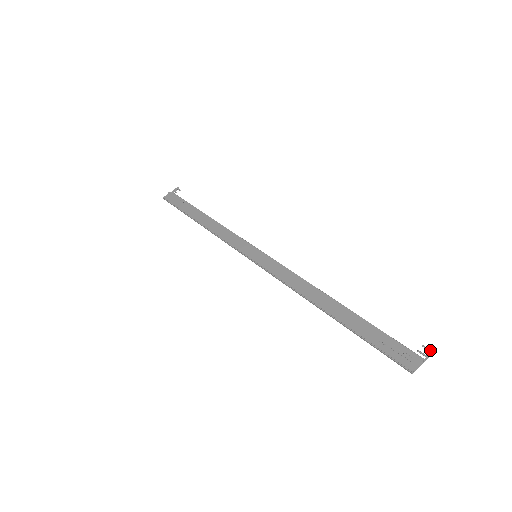
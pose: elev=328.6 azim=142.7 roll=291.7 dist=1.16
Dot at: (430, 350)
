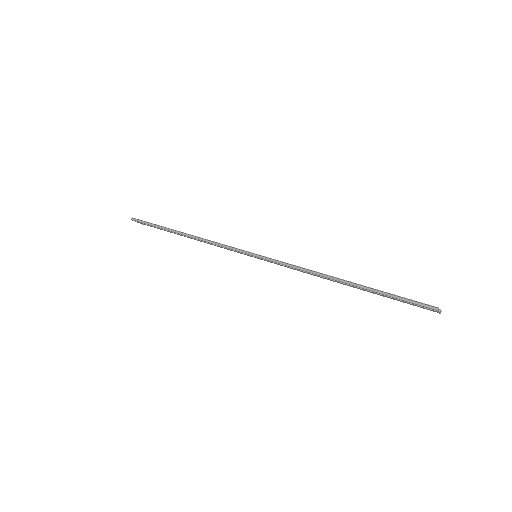
Dot at: occluded
